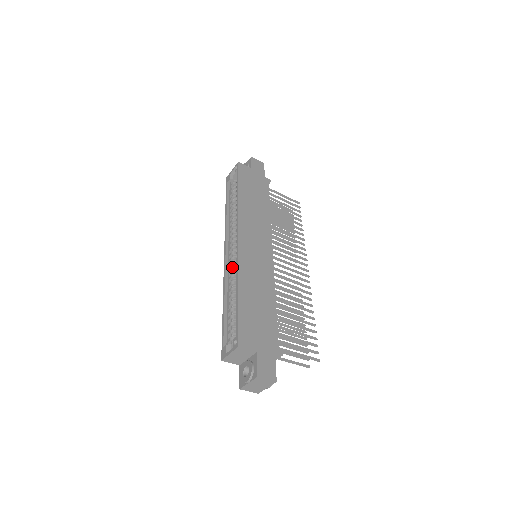
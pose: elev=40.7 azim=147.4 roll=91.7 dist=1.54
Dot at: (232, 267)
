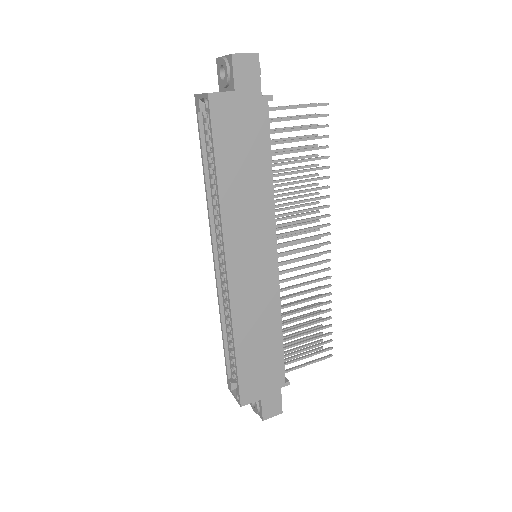
Dot at: (225, 288)
